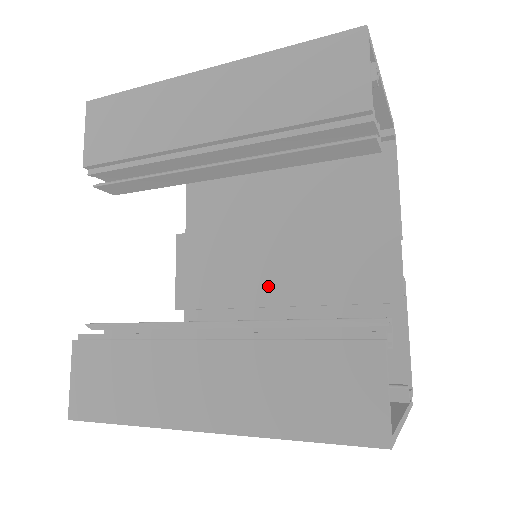
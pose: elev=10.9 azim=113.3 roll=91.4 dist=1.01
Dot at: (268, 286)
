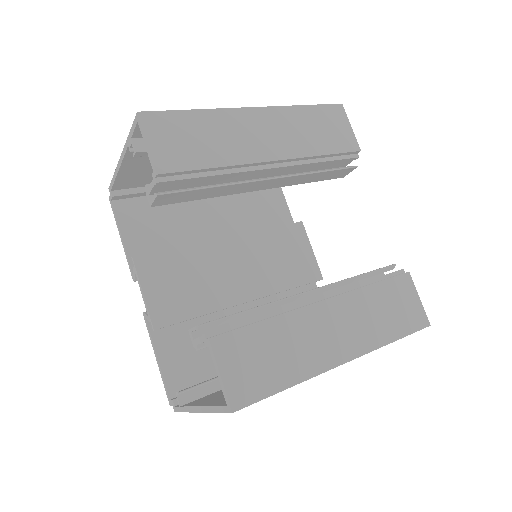
Dot at: (236, 287)
